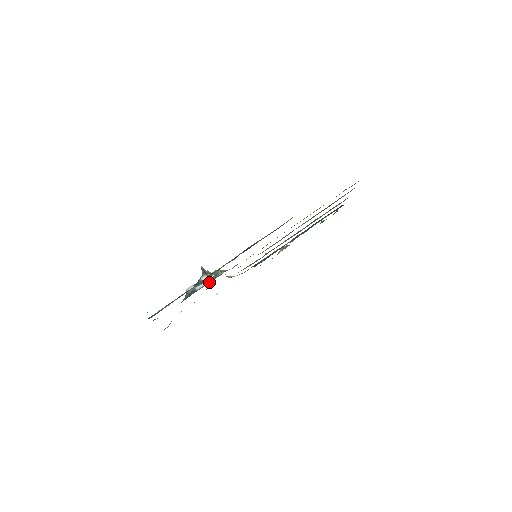
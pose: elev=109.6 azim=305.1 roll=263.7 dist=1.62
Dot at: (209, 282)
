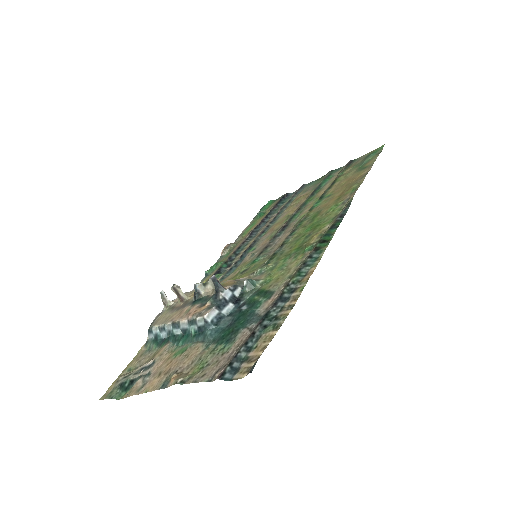
Dot at: (245, 299)
